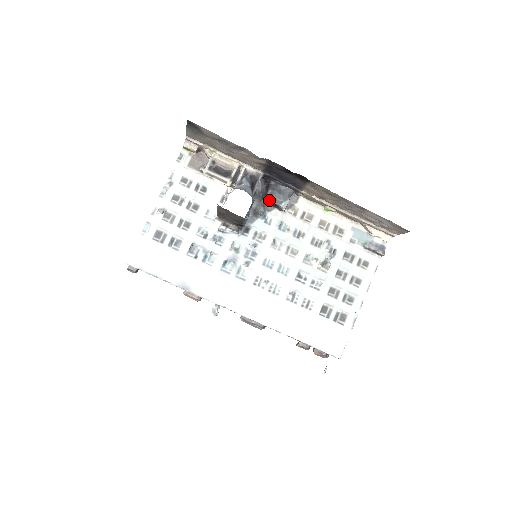
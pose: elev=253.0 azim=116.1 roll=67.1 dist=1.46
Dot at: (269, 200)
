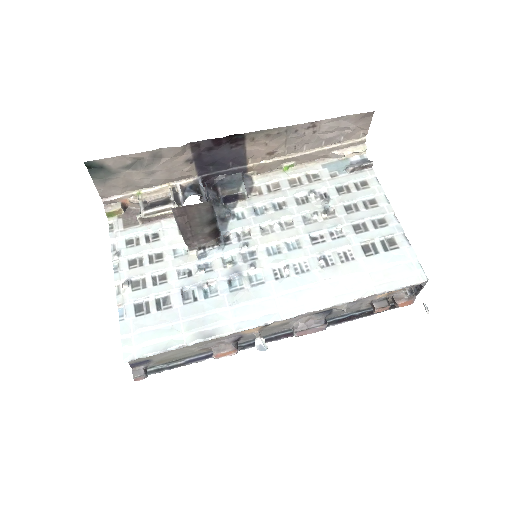
Dot at: (225, 196)
